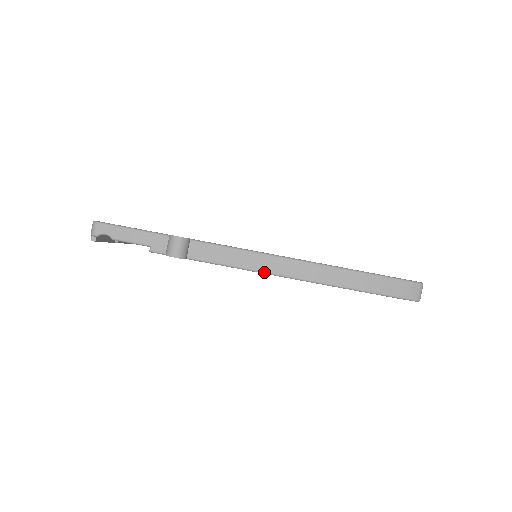
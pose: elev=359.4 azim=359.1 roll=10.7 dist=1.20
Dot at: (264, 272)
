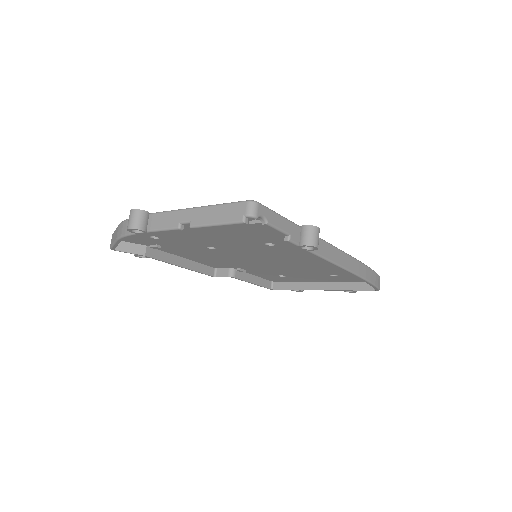
Dot at: (341, 266)
